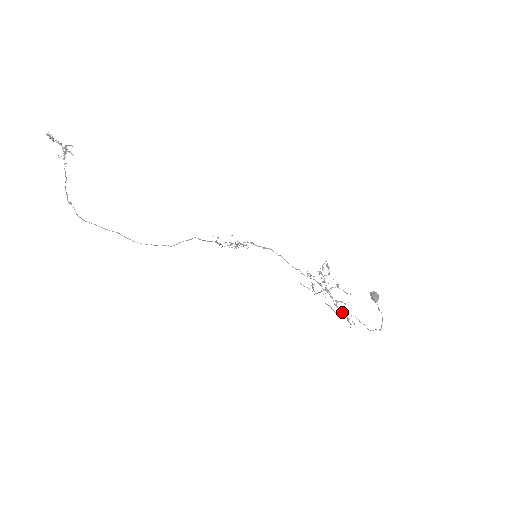
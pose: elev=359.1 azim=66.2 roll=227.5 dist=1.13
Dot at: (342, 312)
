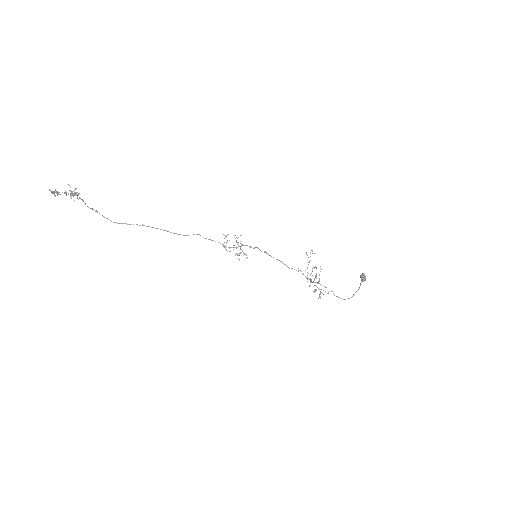
Dot at: (319, 289)
